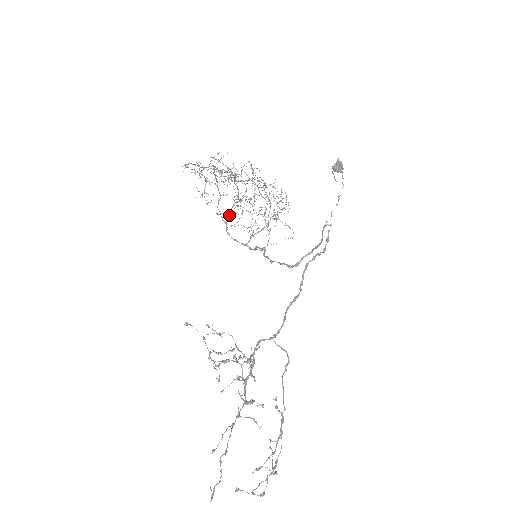
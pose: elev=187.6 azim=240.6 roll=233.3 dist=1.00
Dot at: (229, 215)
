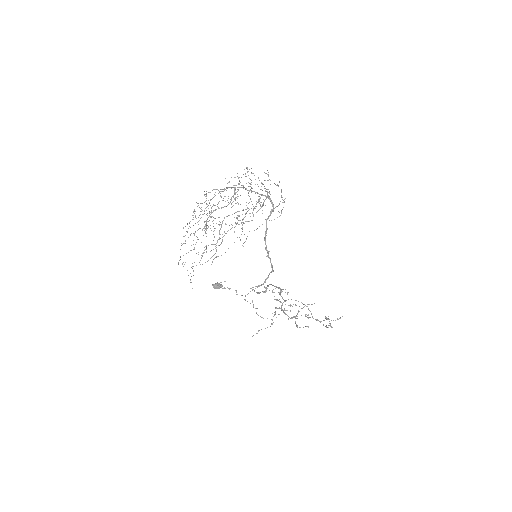
Dot at: occluded
